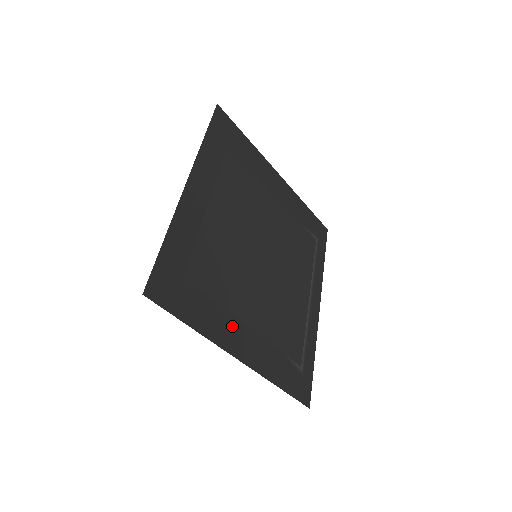
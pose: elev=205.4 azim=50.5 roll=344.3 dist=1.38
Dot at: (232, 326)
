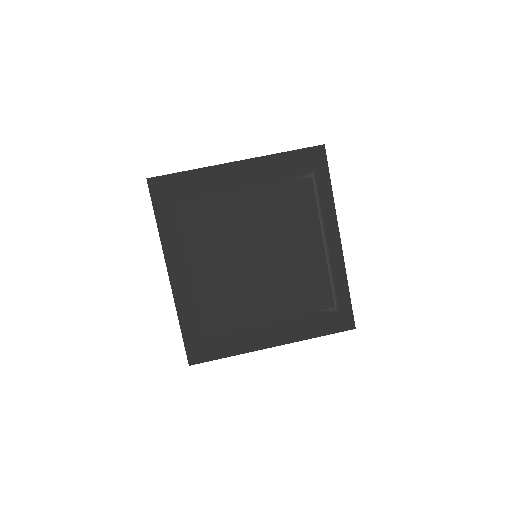
Dot at: (256, 332)
